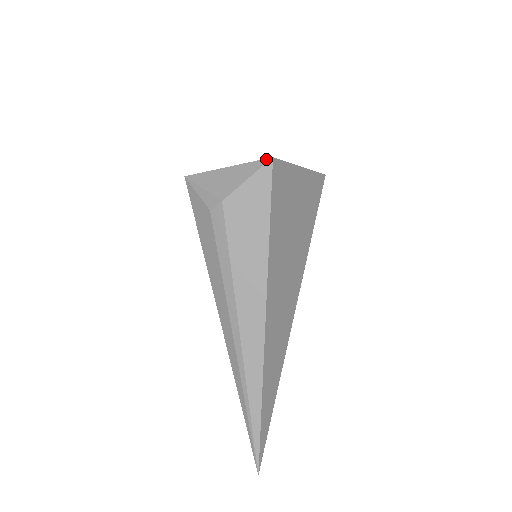
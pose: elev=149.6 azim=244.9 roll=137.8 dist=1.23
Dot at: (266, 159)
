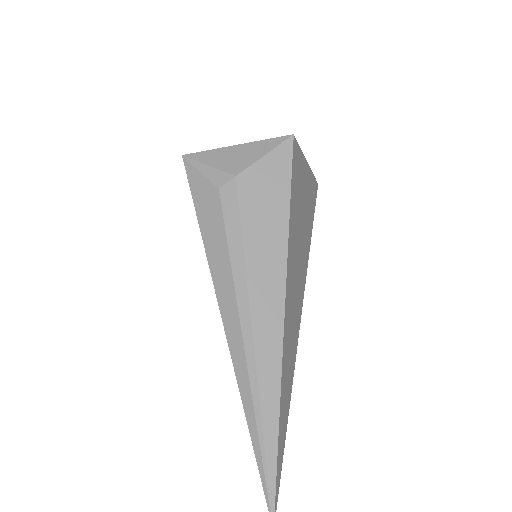
Dot at: (286, 136)
